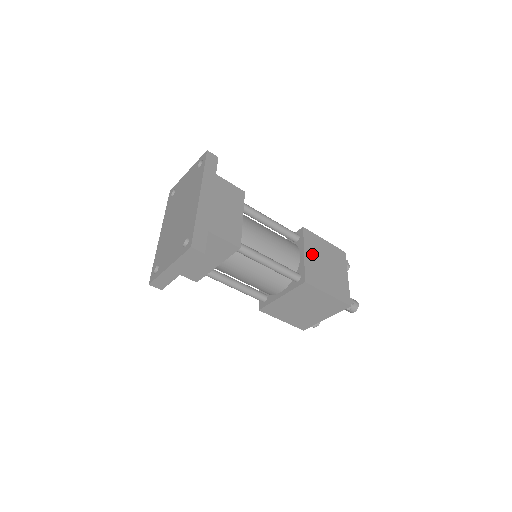
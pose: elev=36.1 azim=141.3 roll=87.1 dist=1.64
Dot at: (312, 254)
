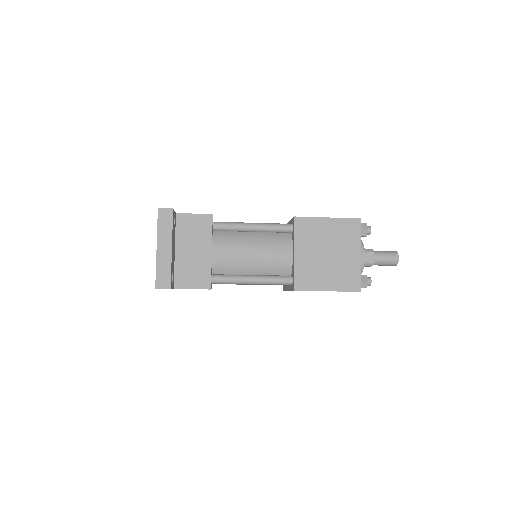
Dot at: occluded
